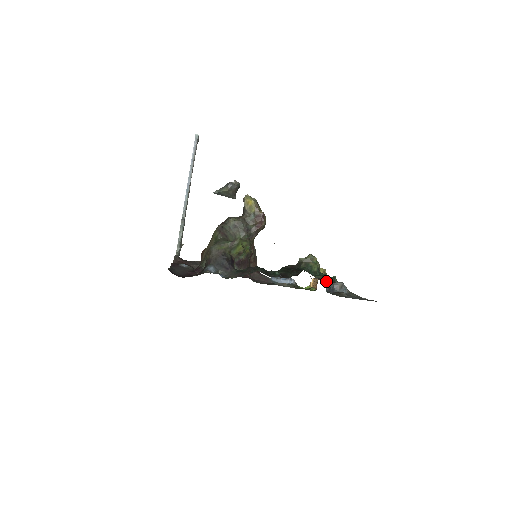
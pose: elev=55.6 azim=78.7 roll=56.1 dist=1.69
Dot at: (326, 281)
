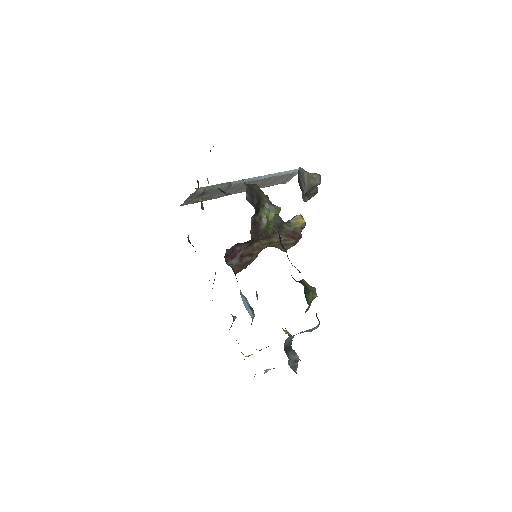
Dot at: occluded
